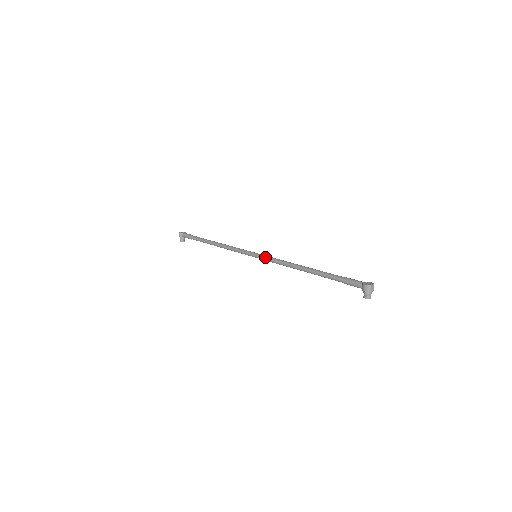
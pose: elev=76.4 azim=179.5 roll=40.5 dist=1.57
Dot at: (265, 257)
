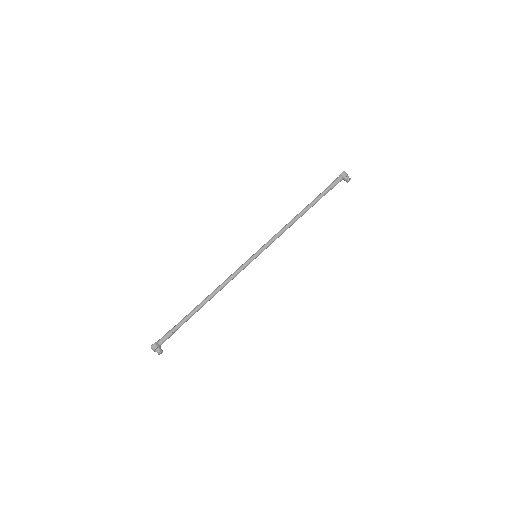
Dot at: (265, 244)
